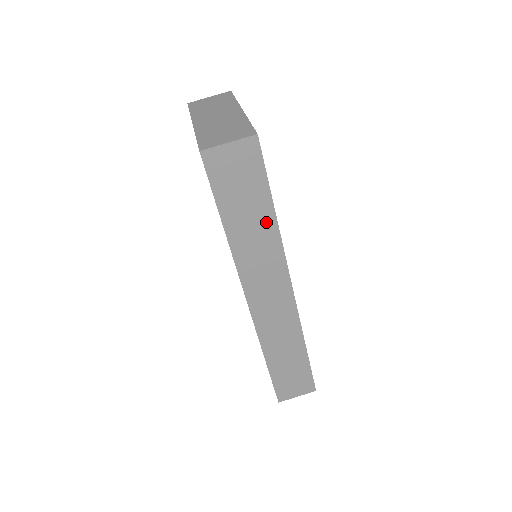
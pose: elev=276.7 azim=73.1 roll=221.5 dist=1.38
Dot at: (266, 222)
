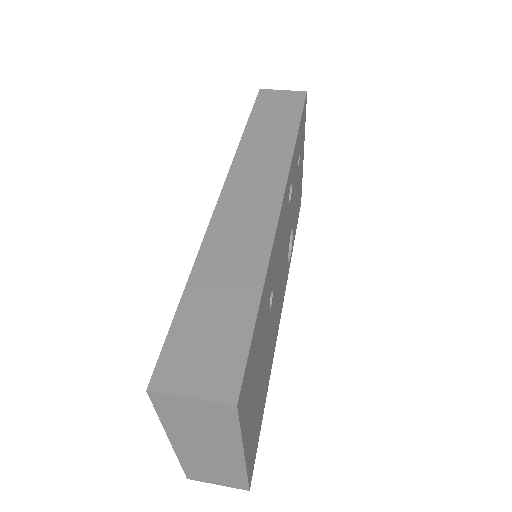
Dot at: (286, 134)
